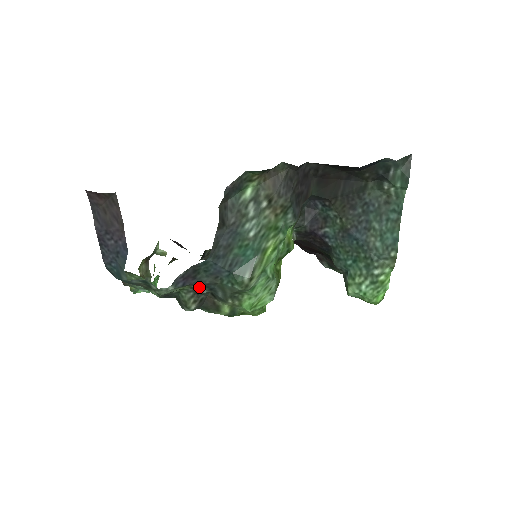
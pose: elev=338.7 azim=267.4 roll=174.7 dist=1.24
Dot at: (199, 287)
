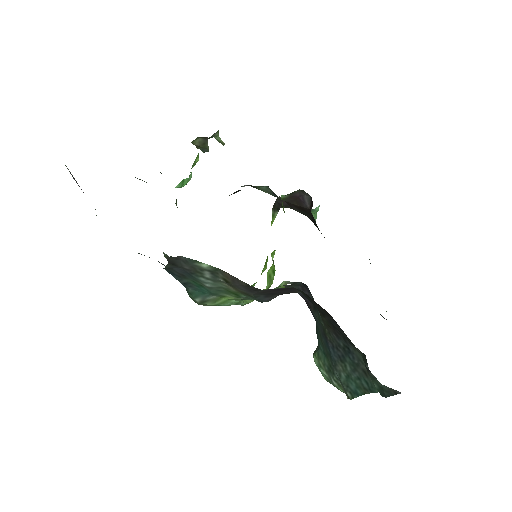
Dot at: occluded
